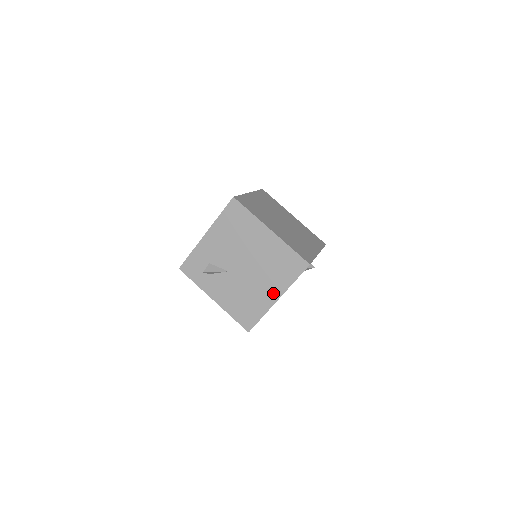
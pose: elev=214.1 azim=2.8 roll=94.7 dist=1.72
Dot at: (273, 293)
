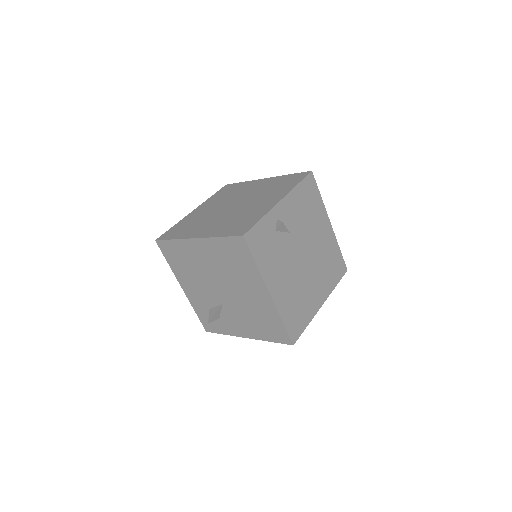
Dot at: (260, 292)
